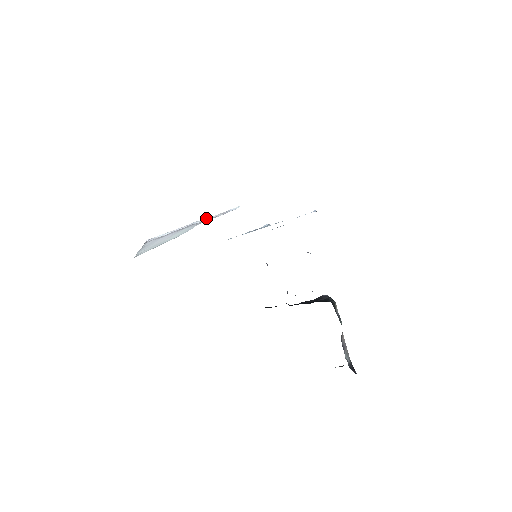
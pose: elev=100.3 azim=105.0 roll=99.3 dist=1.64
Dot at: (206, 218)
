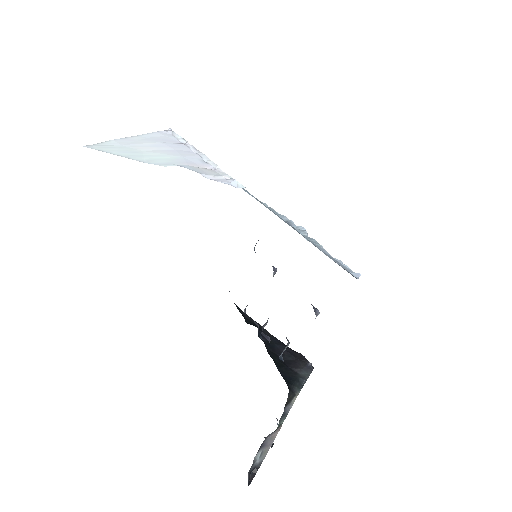
Dot at: (214, 163)
